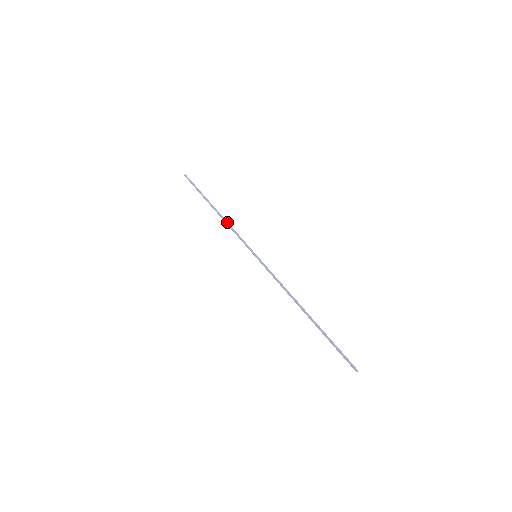
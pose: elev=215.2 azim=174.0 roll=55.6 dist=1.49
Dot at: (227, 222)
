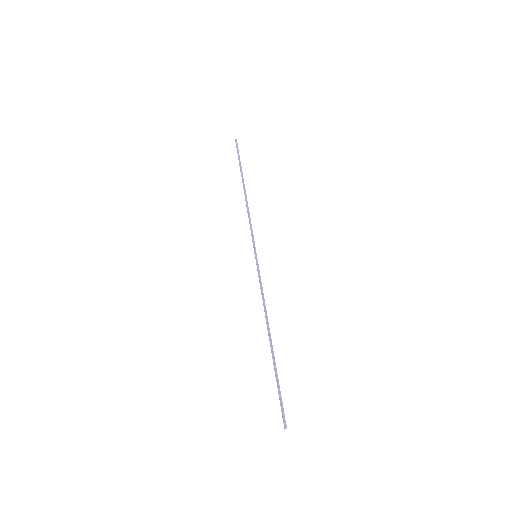
Dot at: (248, 207)
